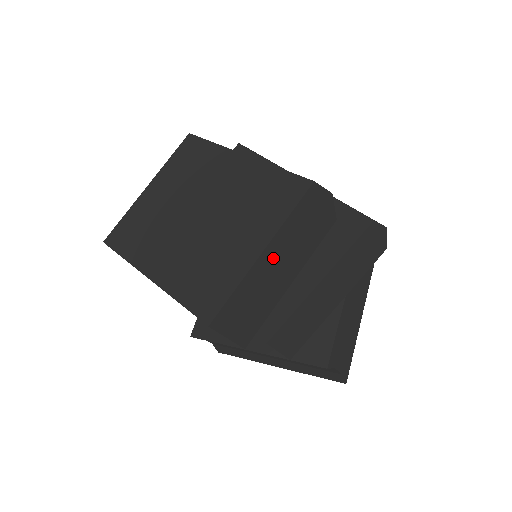
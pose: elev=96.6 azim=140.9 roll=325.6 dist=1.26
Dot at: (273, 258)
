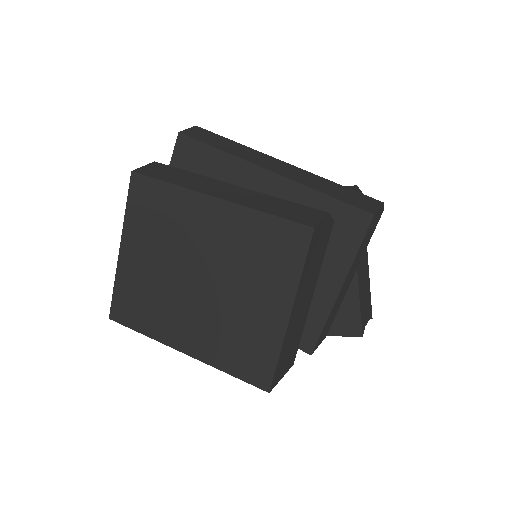
Dot at: (298, 306)
